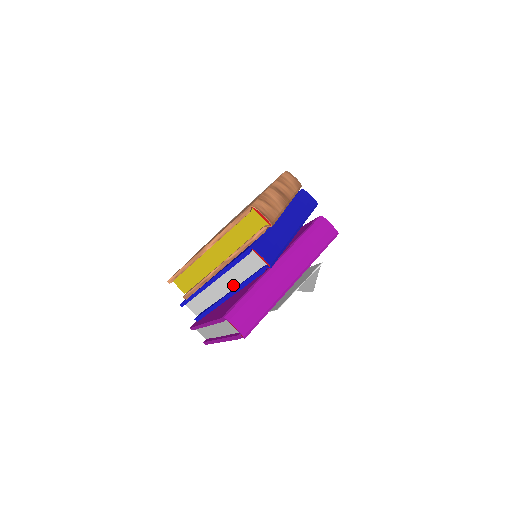
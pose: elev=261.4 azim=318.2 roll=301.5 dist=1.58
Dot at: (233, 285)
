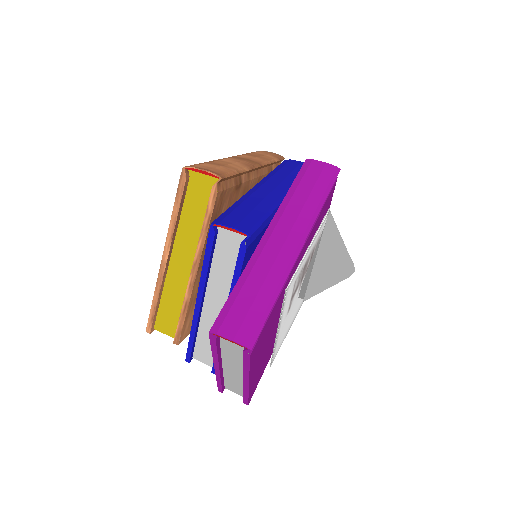
Dot at: (226, 295)
